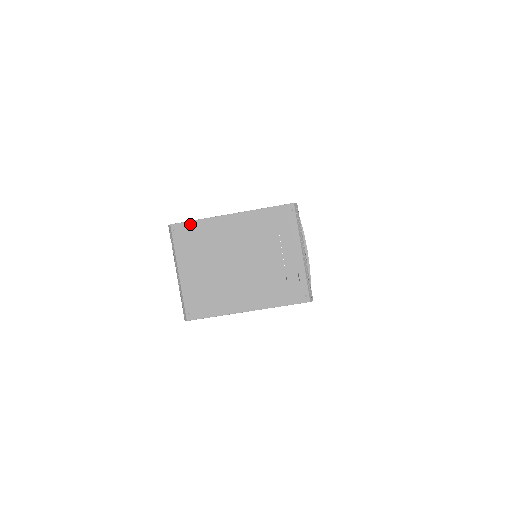
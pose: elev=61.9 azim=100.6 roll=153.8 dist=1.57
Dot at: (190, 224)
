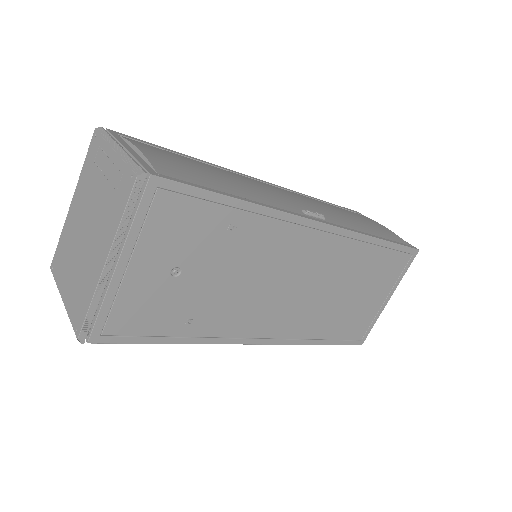
Dot at: (57, 249)
